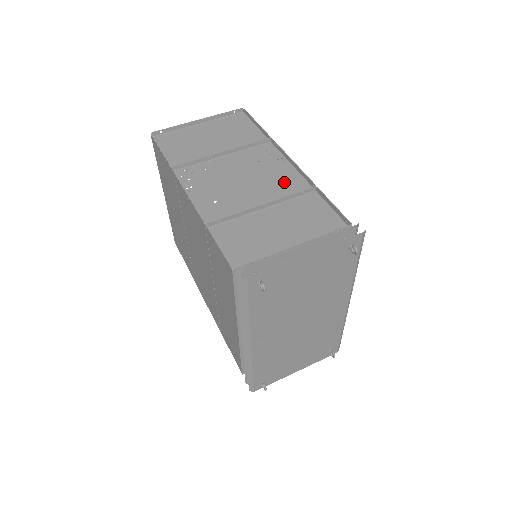
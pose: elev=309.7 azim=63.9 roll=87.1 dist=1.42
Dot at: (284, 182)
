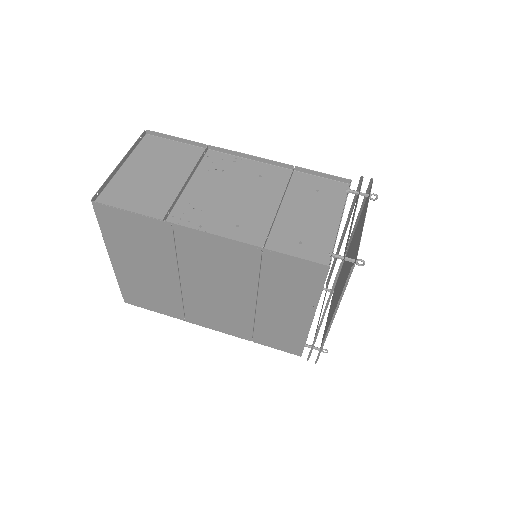
Dot at: (264, 177)
